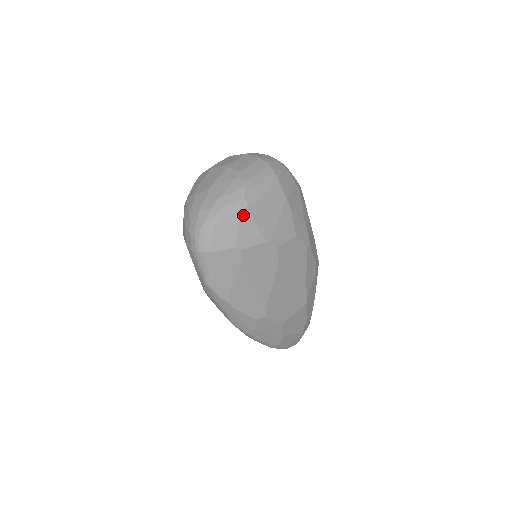
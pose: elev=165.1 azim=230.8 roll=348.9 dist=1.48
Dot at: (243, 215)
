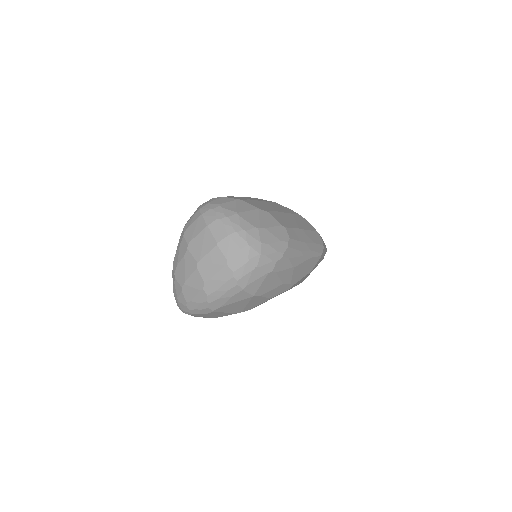
Dot at: (211, 313)
